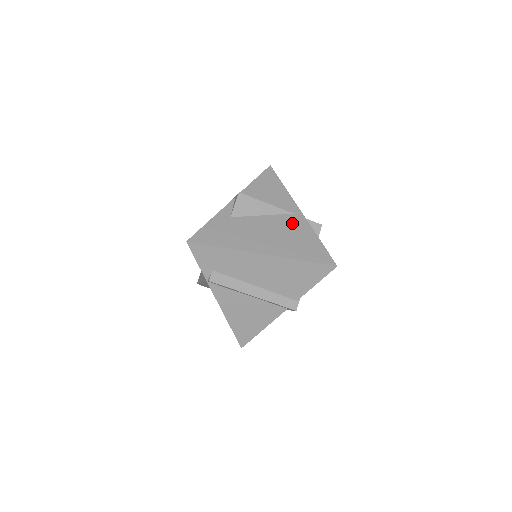
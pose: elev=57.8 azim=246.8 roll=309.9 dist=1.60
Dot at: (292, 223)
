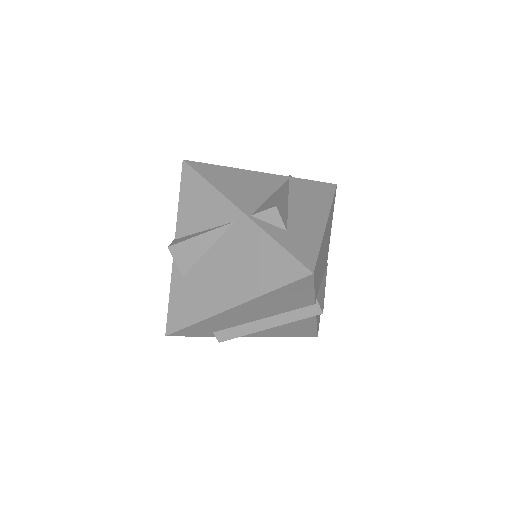
Dot at: (239, 239)
